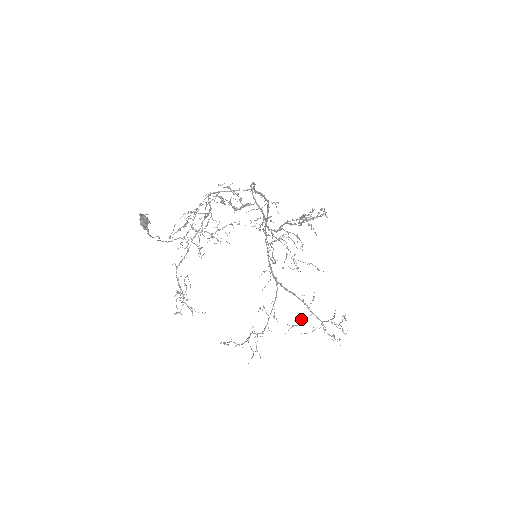
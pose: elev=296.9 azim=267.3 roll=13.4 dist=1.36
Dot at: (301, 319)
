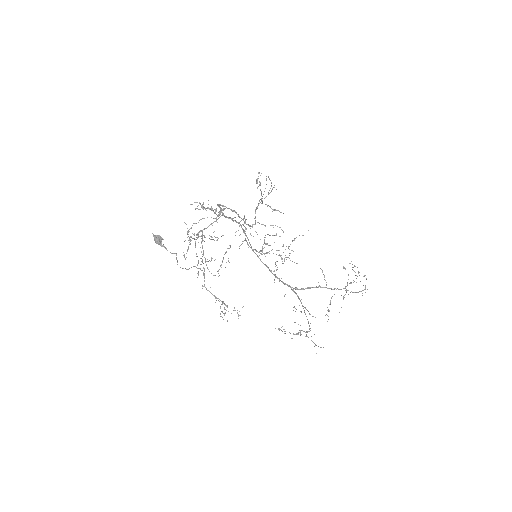
Dot at: (330, 301)
